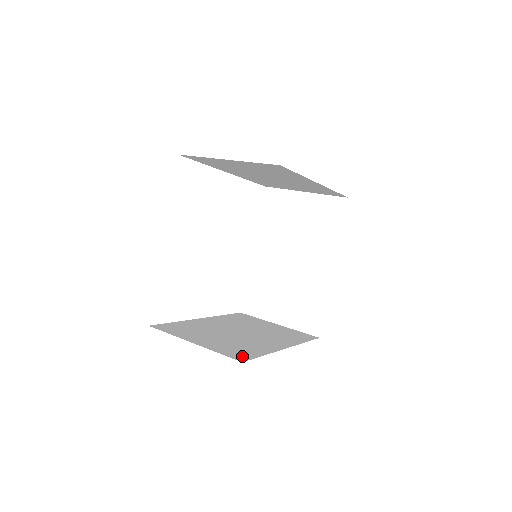
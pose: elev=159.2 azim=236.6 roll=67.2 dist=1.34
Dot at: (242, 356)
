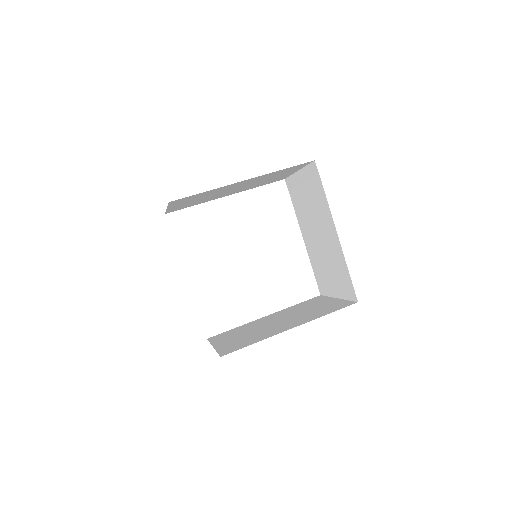
Dot at: (231, 350)
